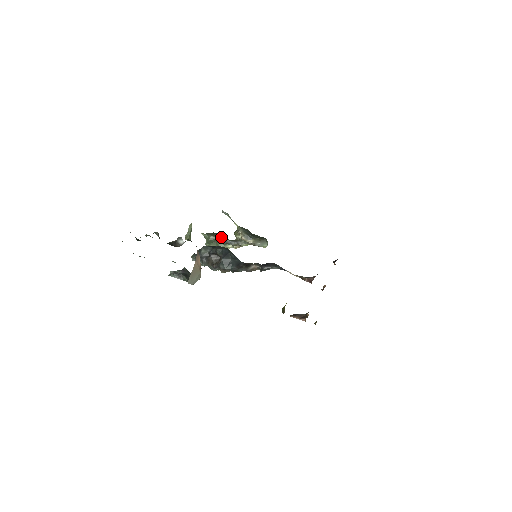
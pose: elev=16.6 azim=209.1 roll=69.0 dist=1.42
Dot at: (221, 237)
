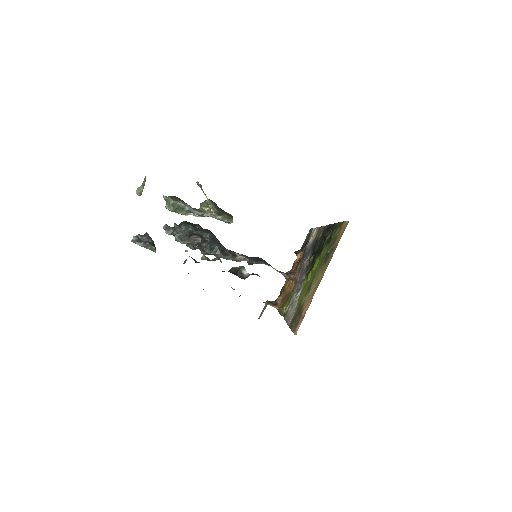
Dot at: (184, 203)
